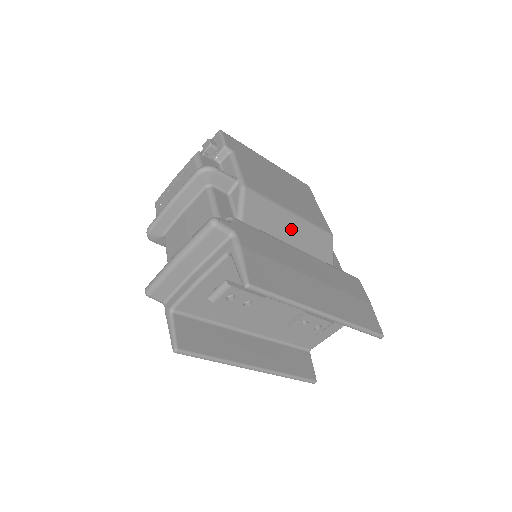
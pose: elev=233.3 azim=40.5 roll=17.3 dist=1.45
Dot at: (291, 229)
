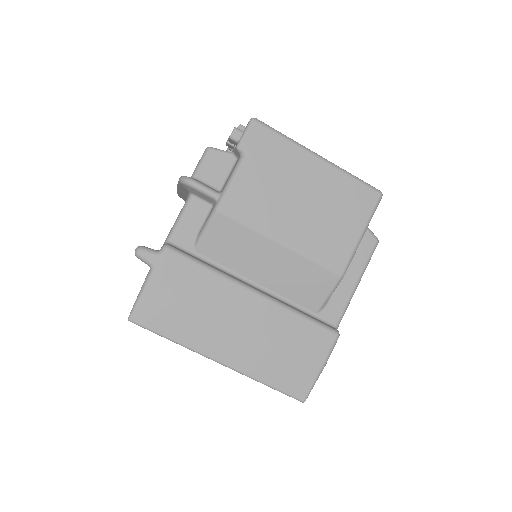
Dot at: (269, 260)
